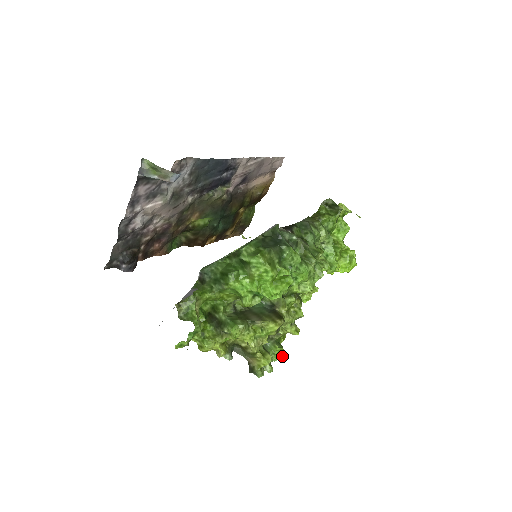
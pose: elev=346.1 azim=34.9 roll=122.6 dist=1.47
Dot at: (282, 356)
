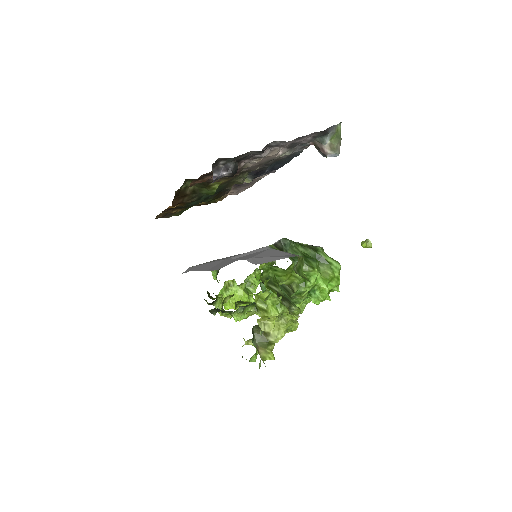
Dot at: occluded
